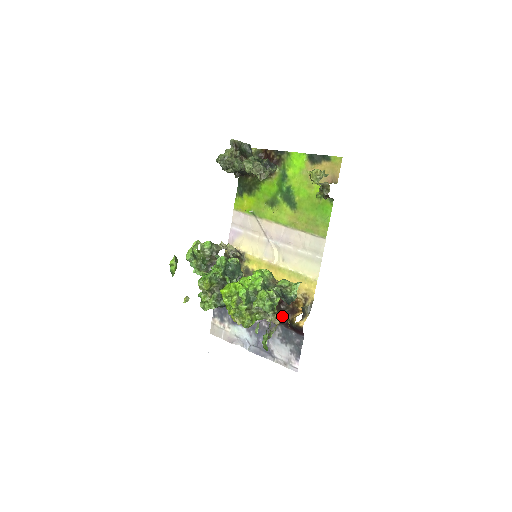
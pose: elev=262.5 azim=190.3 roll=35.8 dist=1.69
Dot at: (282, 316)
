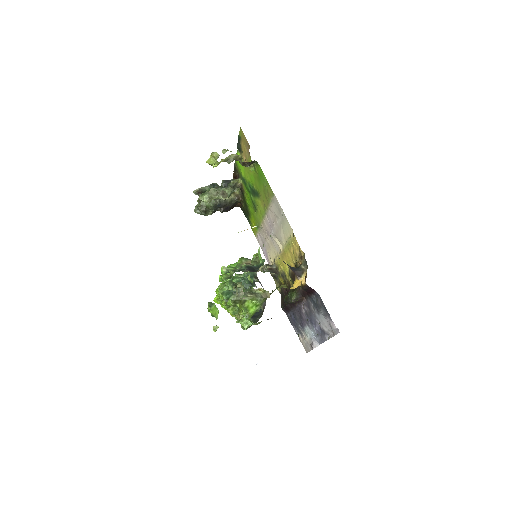
Dot at: (300, 289)
